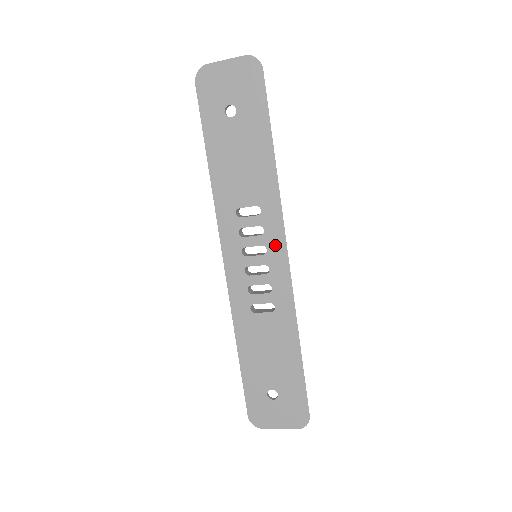
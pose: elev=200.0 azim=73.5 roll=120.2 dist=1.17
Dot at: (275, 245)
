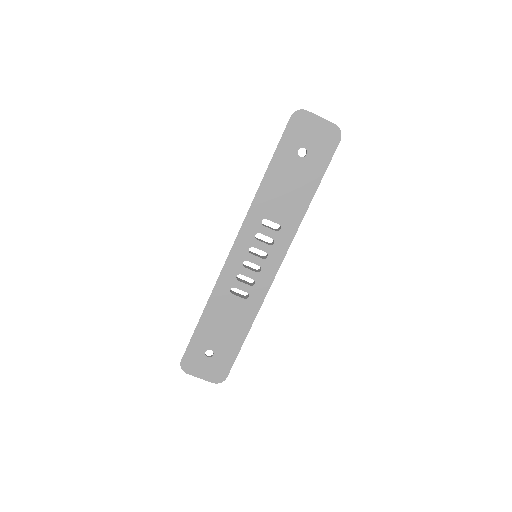
Dot at: (275, 257)
